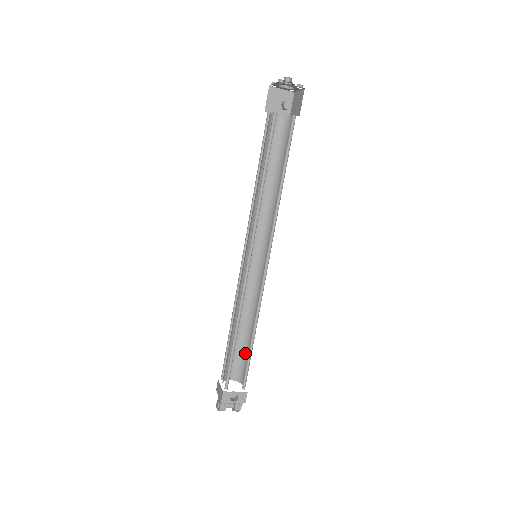
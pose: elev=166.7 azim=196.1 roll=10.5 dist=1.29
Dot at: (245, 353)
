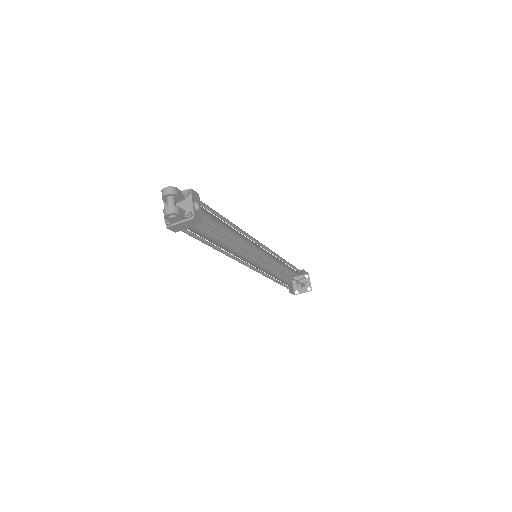
Dot at: occluded
